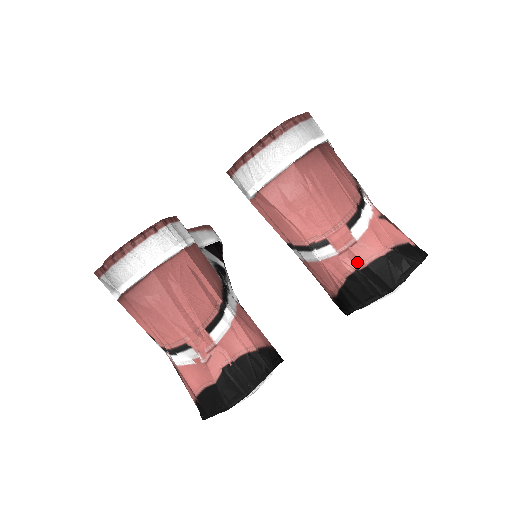
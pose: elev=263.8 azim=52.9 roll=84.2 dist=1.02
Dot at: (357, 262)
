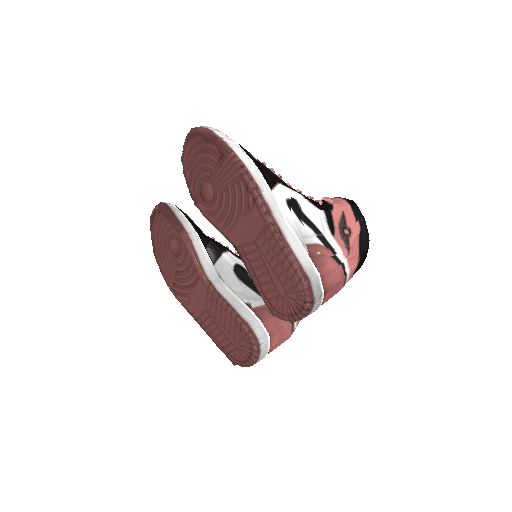
Dot at: occluded
